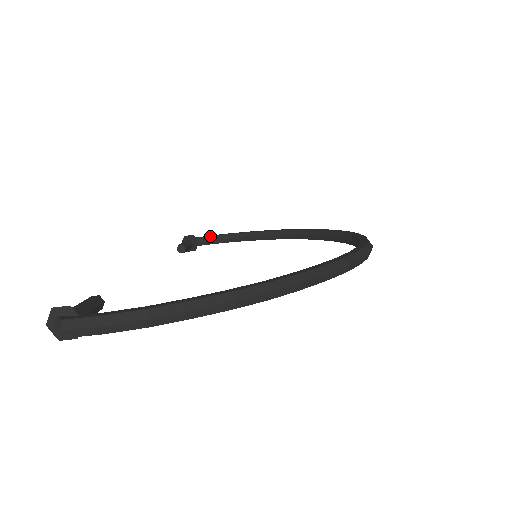
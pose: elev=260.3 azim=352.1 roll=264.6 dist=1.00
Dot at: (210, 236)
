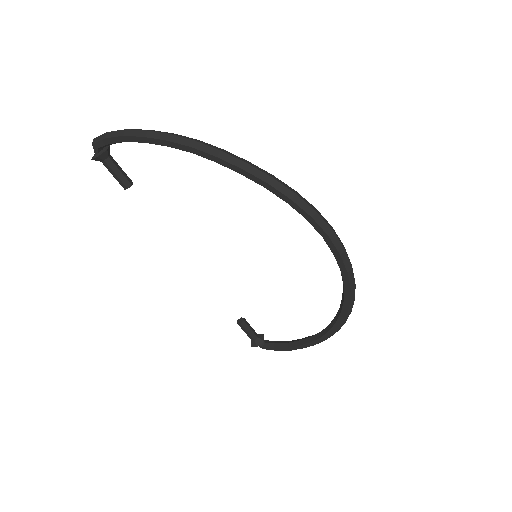
Dot at: (276, 341)
